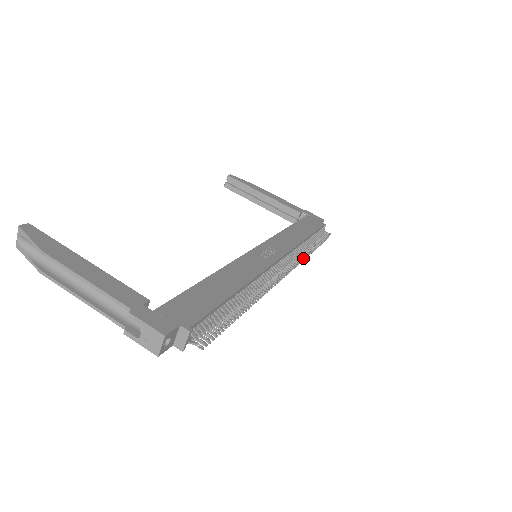
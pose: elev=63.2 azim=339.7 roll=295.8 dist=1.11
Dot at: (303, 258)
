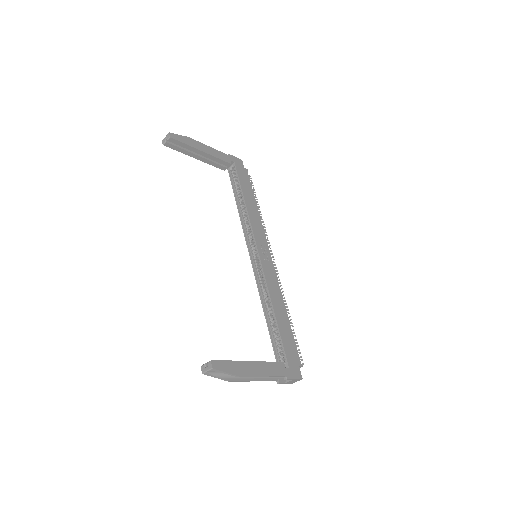
Dot at: occluded
